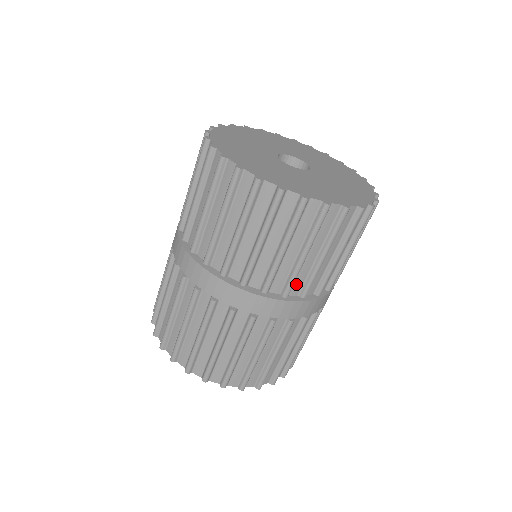
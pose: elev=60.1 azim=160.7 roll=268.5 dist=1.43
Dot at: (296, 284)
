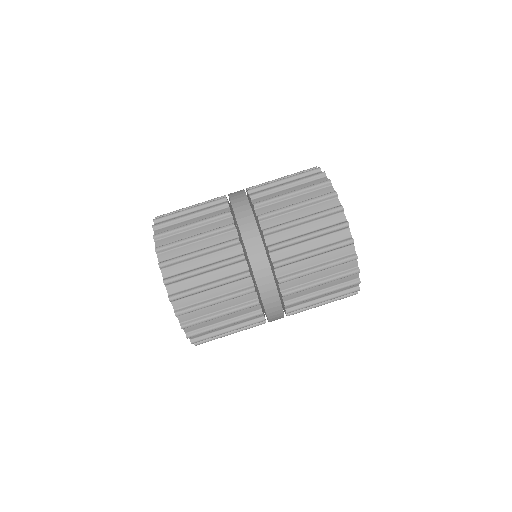
Dot at: (276, 236)
